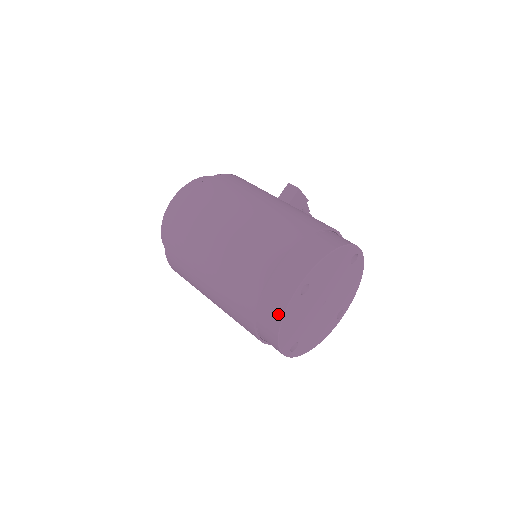
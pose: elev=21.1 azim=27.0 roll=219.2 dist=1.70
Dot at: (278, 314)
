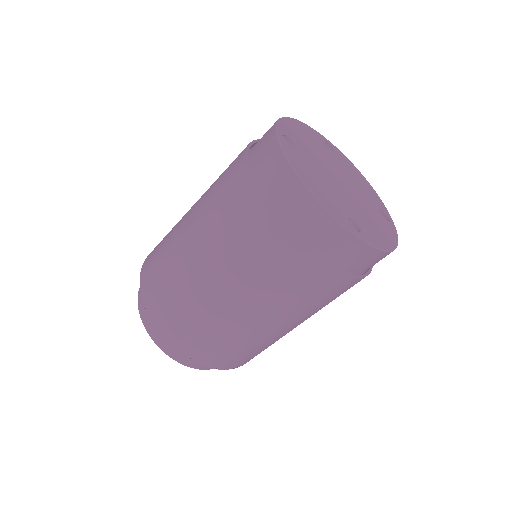
Dot at: (283, 168)
